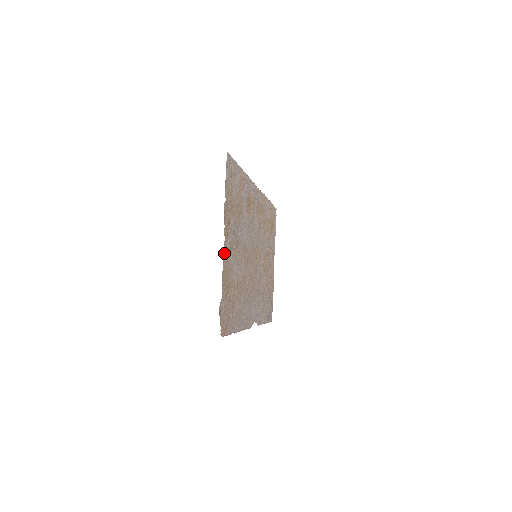
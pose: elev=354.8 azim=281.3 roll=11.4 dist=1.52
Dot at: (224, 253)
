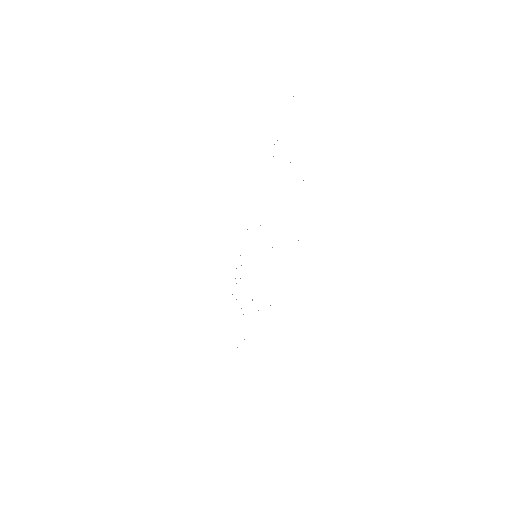
Dot at: occluded
